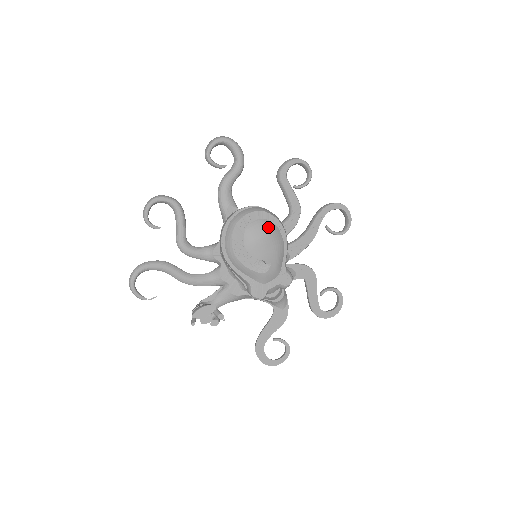
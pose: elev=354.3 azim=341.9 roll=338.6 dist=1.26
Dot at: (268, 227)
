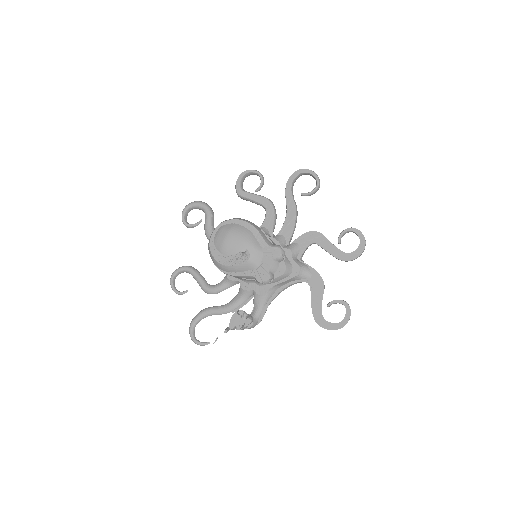
Dot at: (227, 229)
